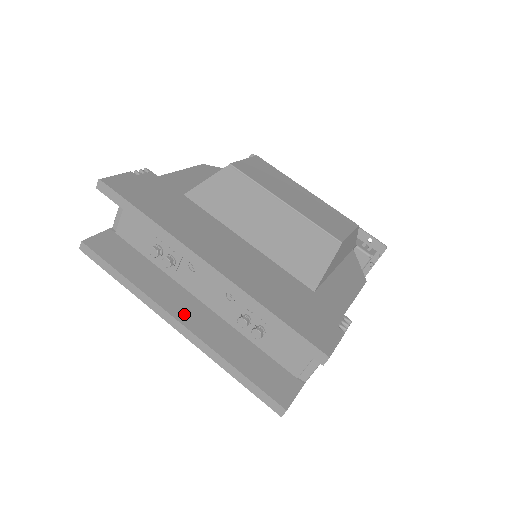
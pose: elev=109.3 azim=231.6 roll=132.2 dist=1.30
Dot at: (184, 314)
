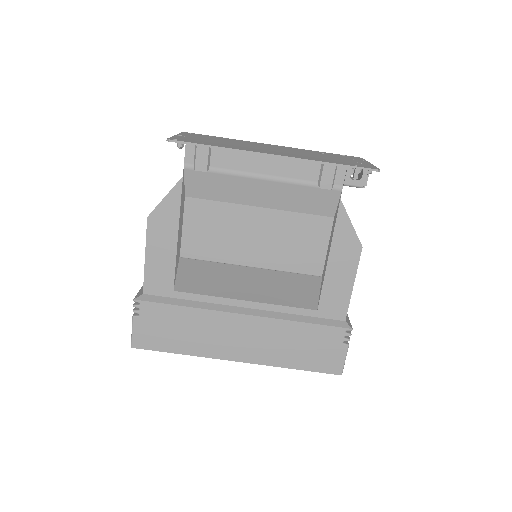
Dot at: occluded
